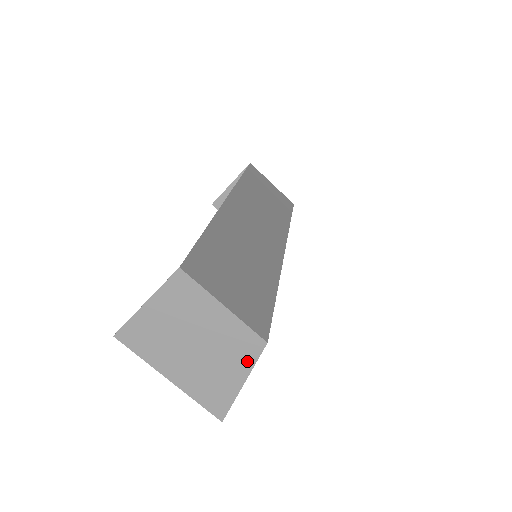
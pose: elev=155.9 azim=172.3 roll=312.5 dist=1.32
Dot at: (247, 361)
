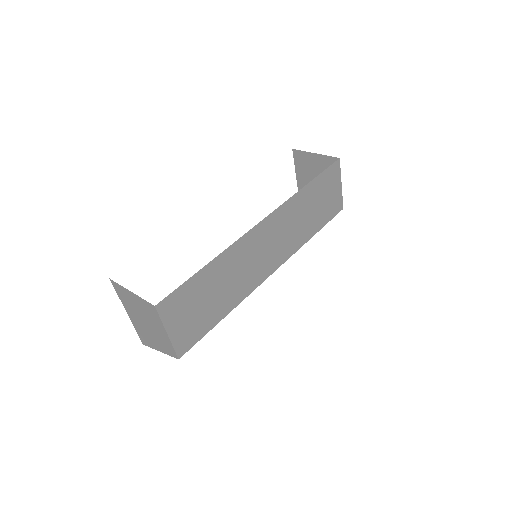
Dot at: (166, 351)
